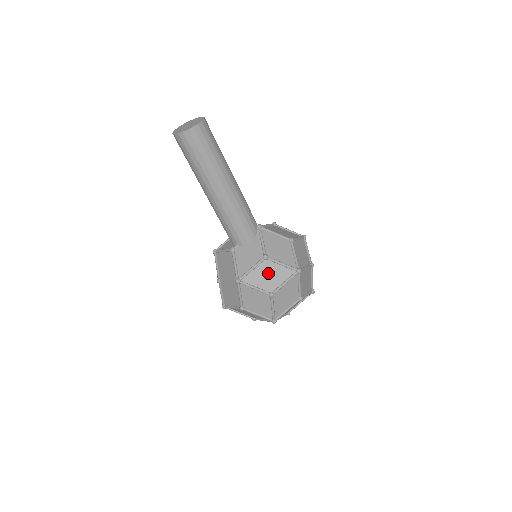
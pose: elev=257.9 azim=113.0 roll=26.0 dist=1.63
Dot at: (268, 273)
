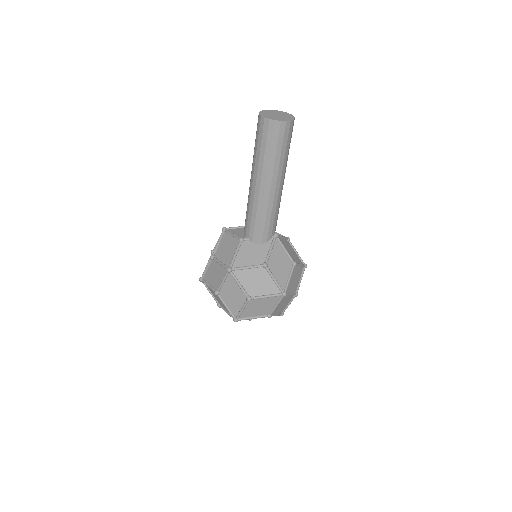
Dot at: (258, 279)
